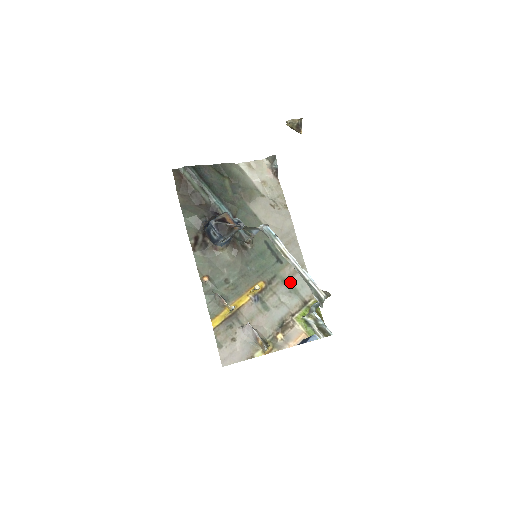
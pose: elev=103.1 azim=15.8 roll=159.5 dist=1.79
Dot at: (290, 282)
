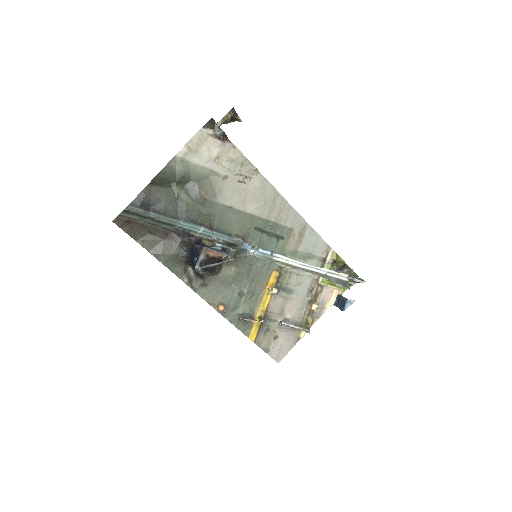
Dot at: (300, 251)
